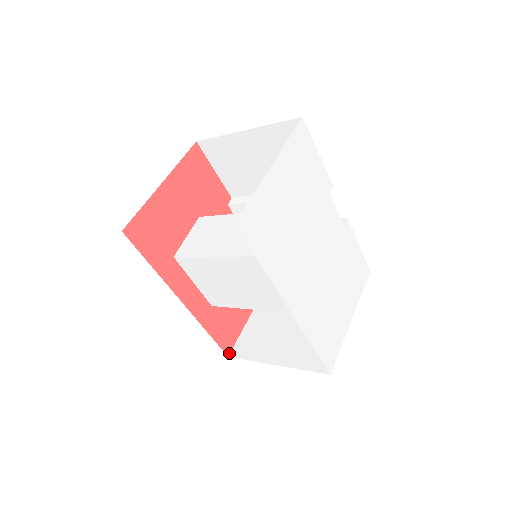
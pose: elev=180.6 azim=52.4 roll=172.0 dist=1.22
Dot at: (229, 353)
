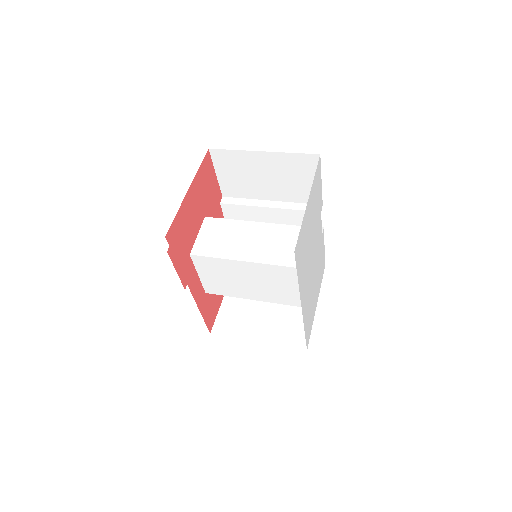
Dot at: (211, 331)
